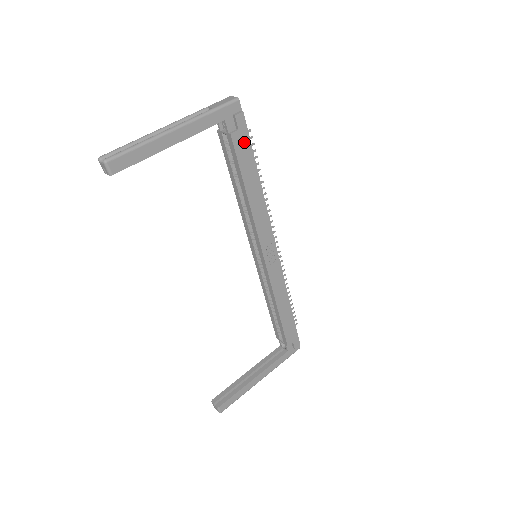
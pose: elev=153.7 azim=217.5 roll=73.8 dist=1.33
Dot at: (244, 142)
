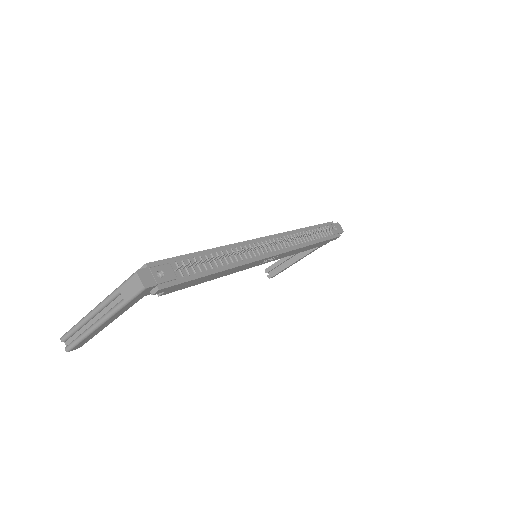
Dot at: (179, 286)
